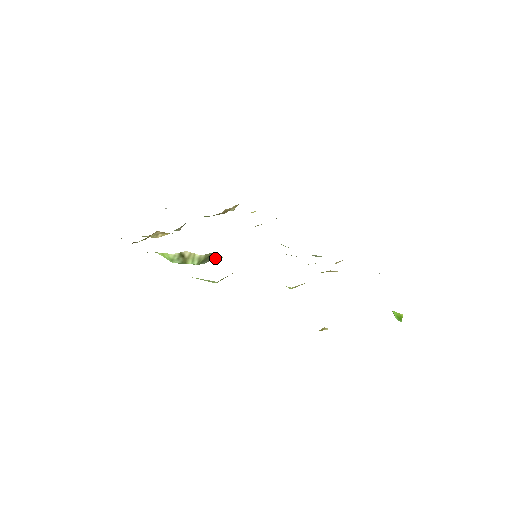
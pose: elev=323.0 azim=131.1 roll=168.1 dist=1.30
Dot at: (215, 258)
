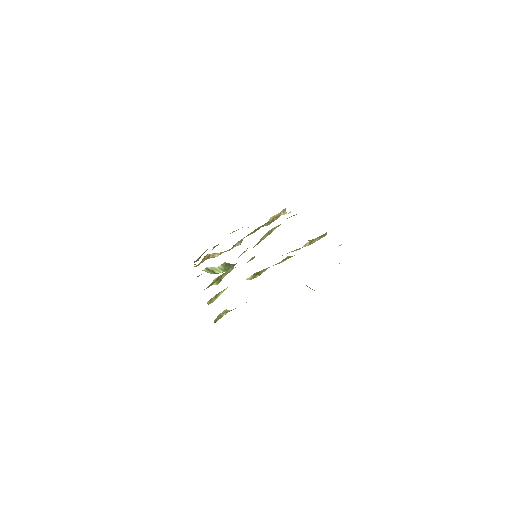
Dot at: (234, 265)
